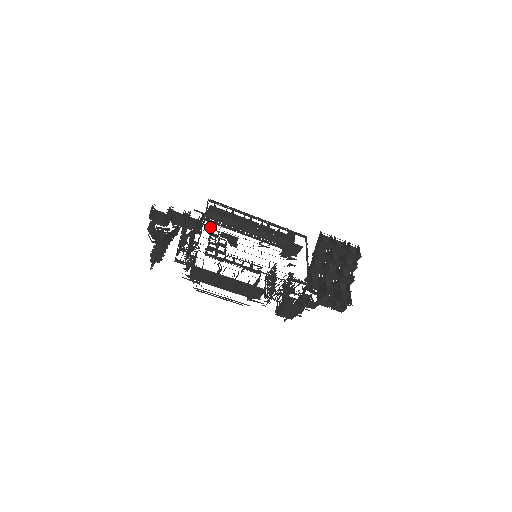
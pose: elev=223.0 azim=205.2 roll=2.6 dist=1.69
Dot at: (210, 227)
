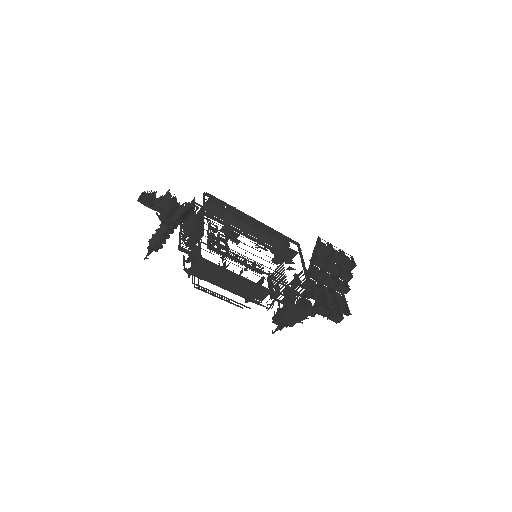
Dot at: (208, 221)
